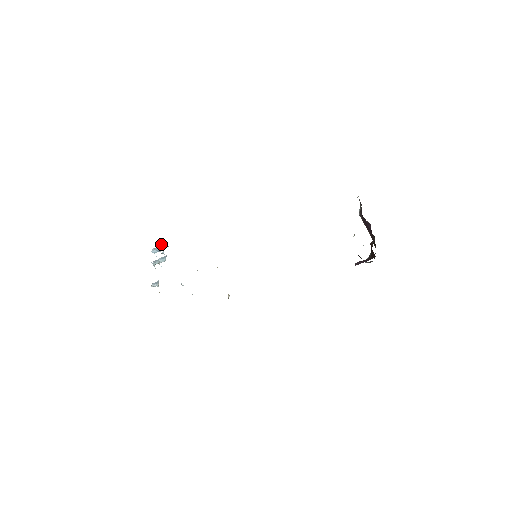
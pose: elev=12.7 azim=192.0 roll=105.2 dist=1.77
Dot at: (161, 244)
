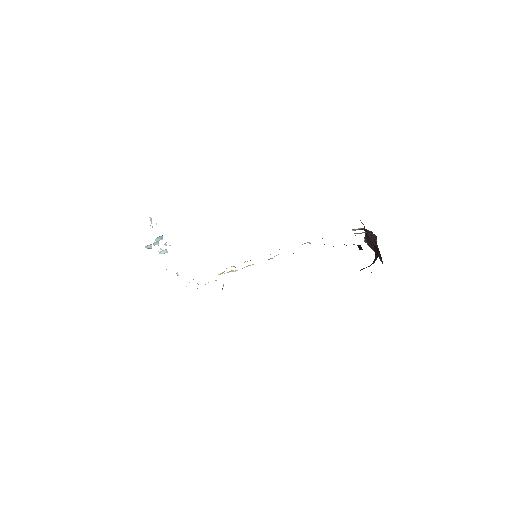
Dot at: occluded
